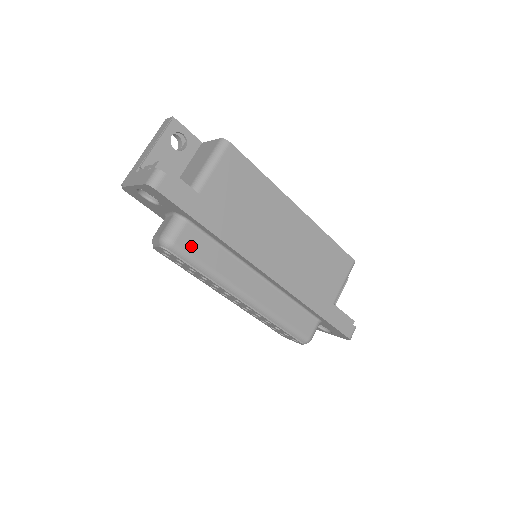
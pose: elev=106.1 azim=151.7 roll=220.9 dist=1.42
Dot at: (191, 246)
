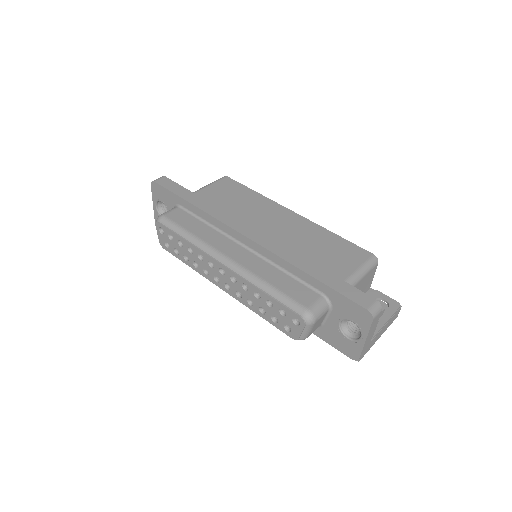
Dot at: (177, 219)
